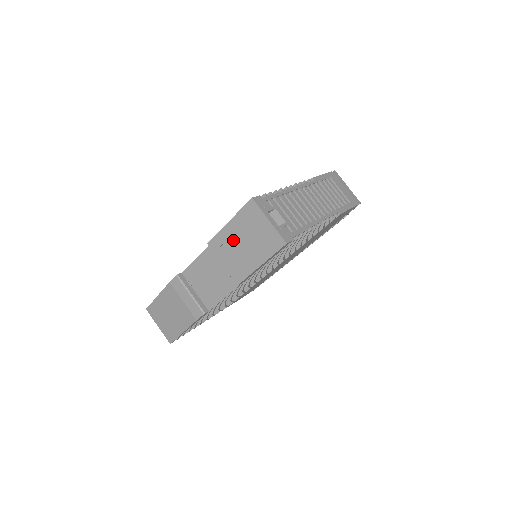
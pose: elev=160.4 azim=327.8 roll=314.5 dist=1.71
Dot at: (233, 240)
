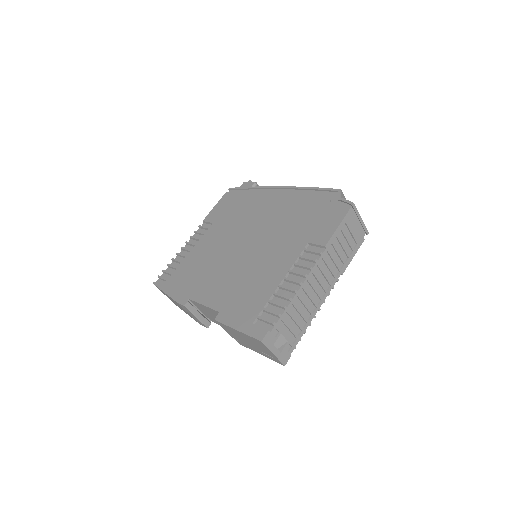
Dot at: (239, 336)
